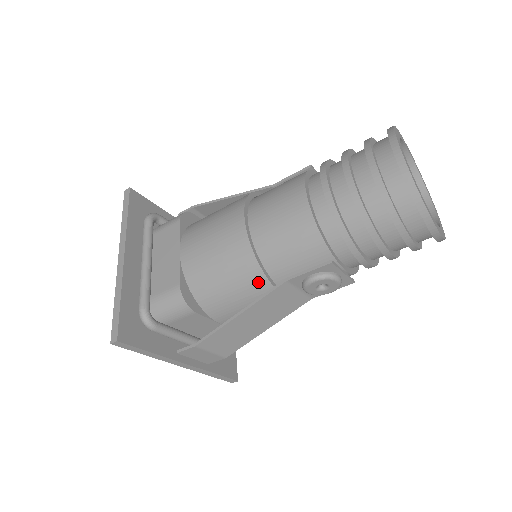
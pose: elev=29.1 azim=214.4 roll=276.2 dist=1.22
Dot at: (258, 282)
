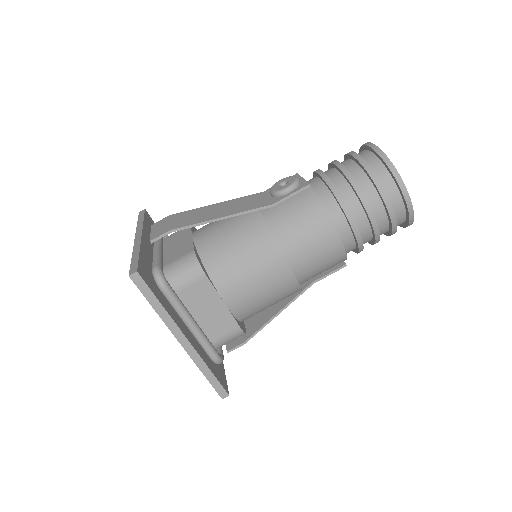
Dot at: occluded
